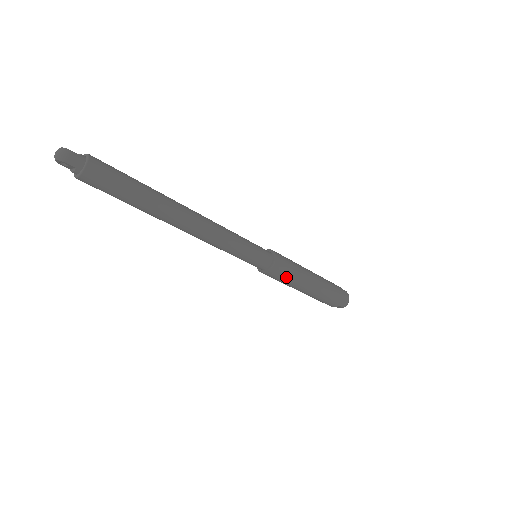
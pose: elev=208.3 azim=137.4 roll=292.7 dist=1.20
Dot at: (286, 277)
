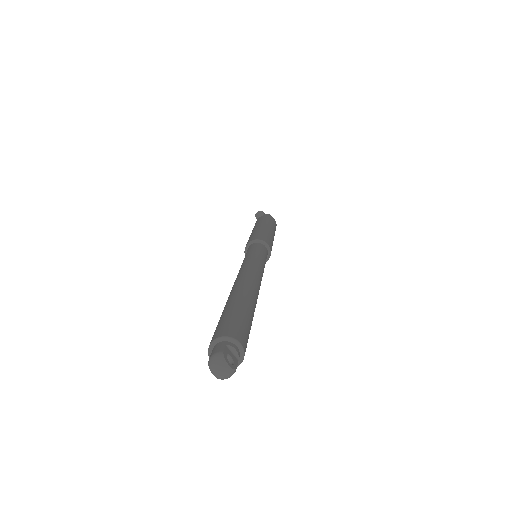
Dot at: occluded
